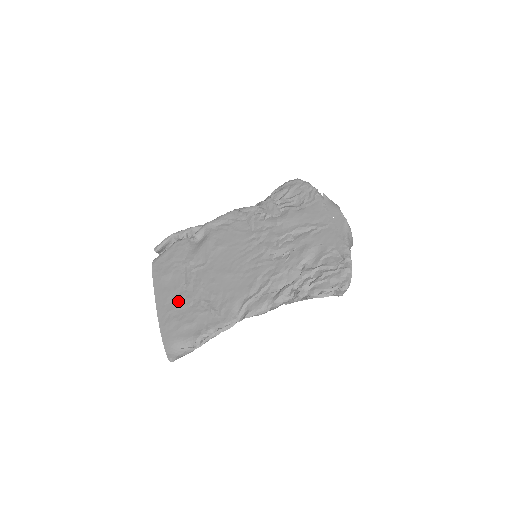
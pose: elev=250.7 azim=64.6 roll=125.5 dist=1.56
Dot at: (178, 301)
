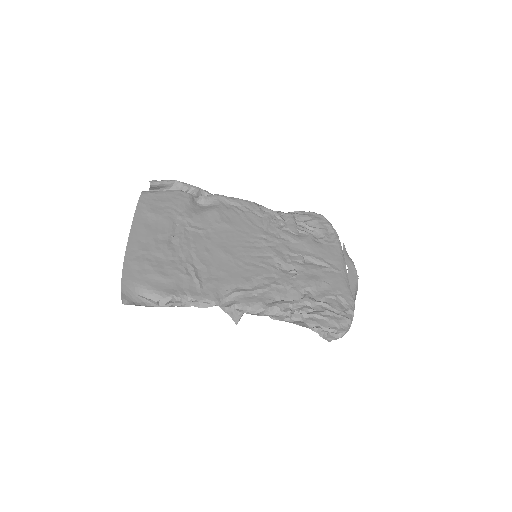
Dot at: (159, 247)
